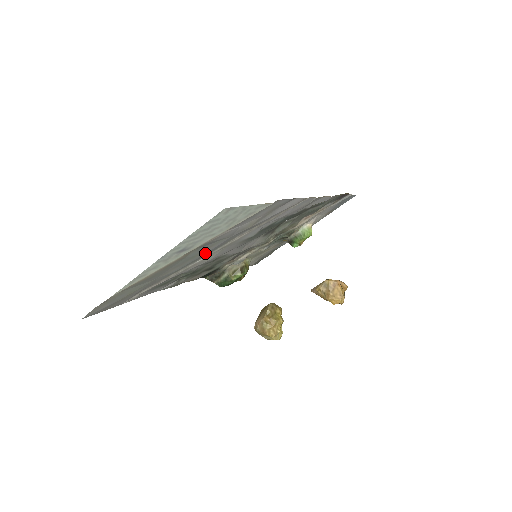
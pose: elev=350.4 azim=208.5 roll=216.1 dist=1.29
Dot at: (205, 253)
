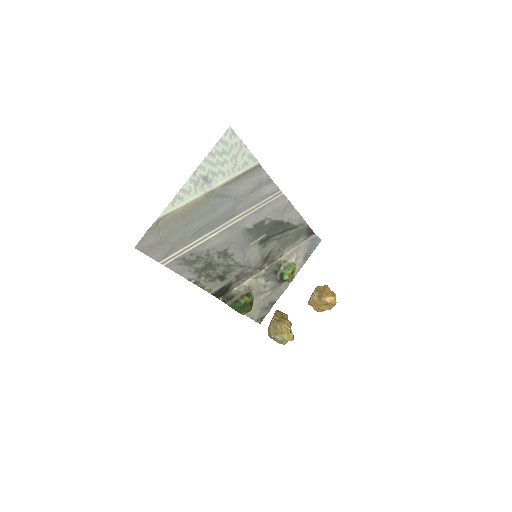
Dot at: (219, 216)
